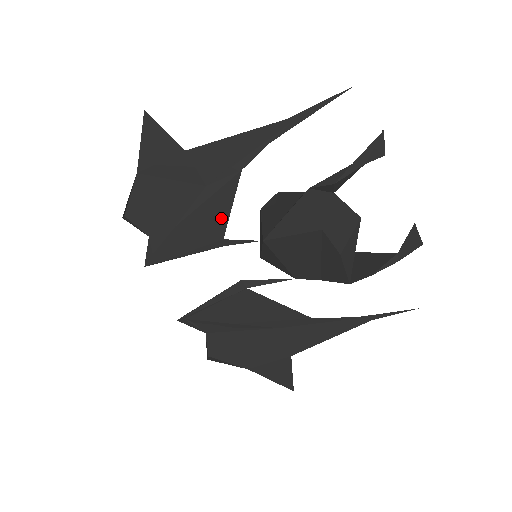
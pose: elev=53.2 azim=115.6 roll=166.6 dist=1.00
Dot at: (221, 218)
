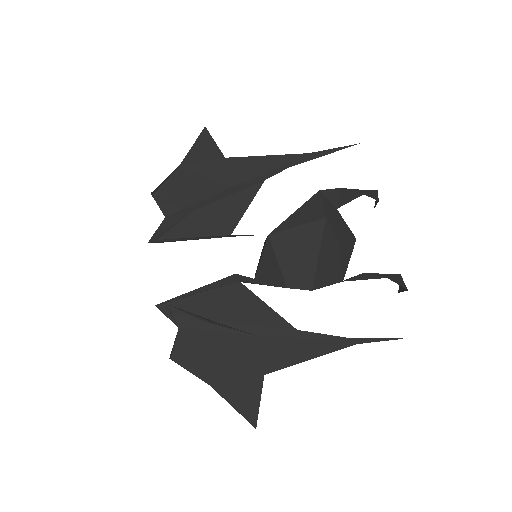
Dot at: (235, 215)
